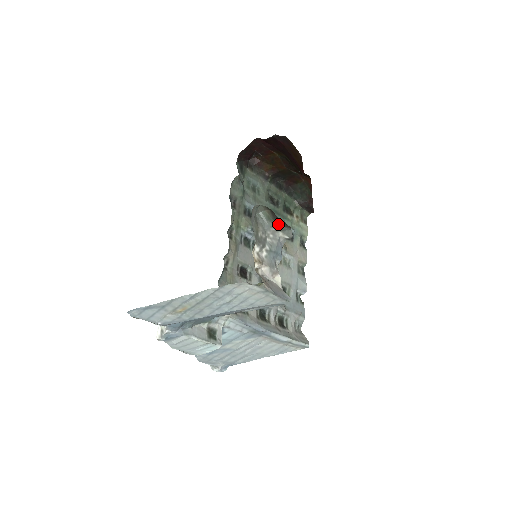
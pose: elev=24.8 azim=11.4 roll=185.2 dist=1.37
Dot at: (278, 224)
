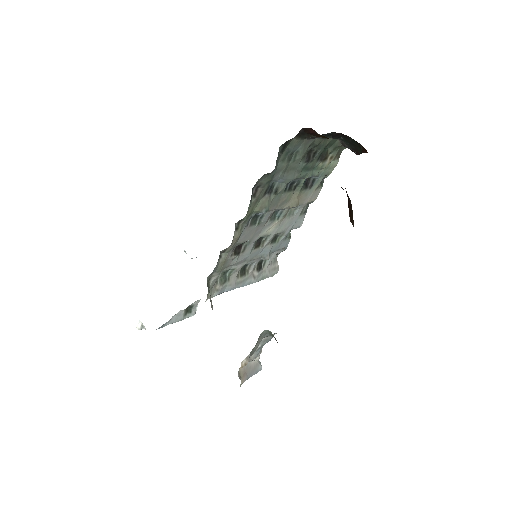
Dot at: occluded
